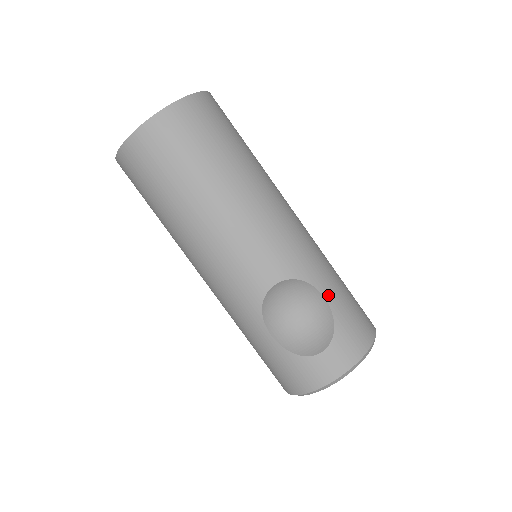
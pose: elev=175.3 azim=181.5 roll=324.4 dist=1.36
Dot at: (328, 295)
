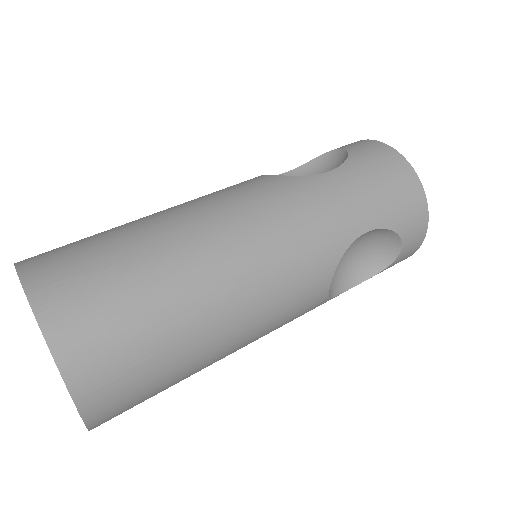
Dot at: (366, 225)
